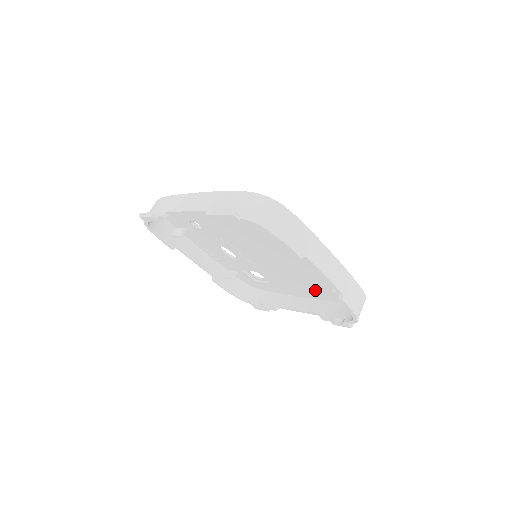
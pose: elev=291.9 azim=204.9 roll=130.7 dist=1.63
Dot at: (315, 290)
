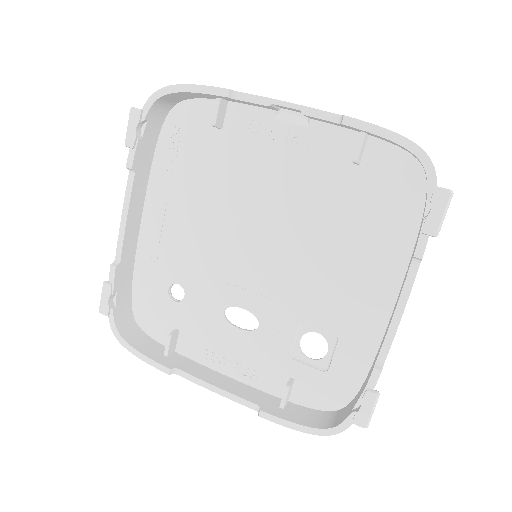
Dot at: (373, 241)
